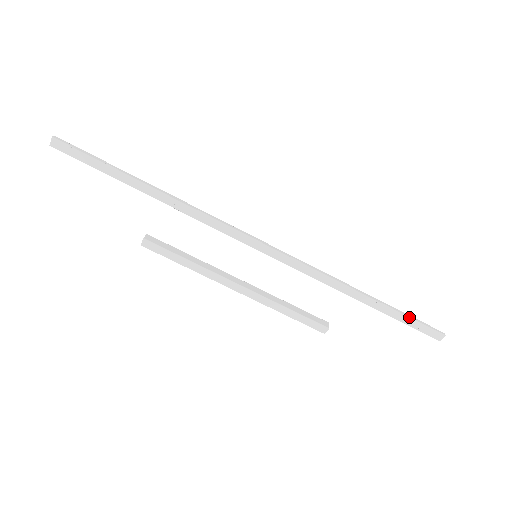
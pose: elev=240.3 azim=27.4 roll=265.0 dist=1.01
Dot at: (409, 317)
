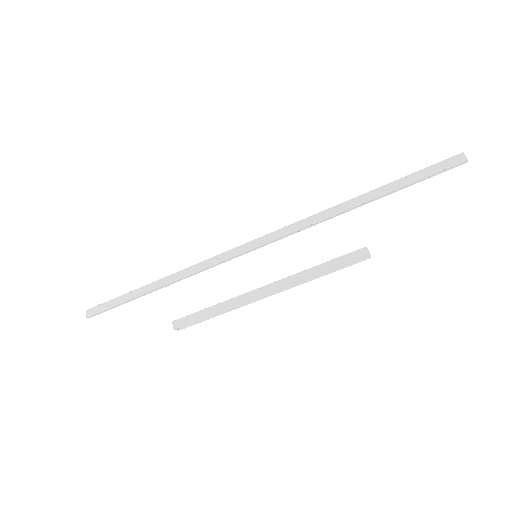
Dot at: (413, 173)
